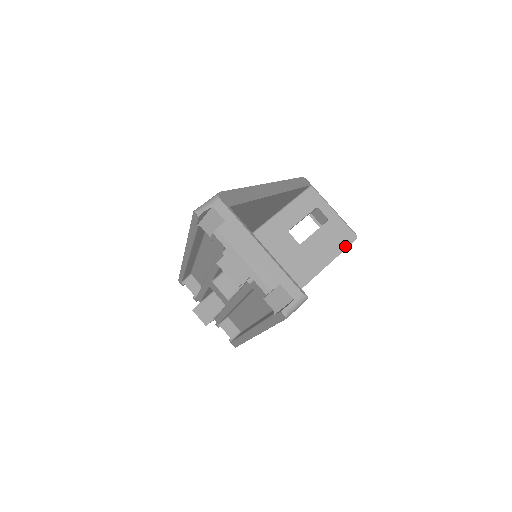
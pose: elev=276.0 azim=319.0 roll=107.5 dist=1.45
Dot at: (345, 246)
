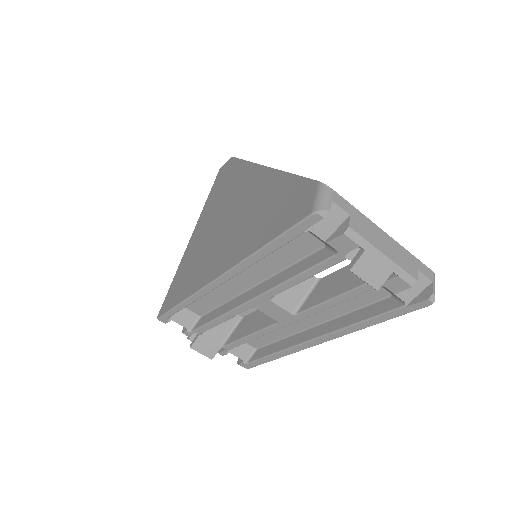
Dot at: occluded
